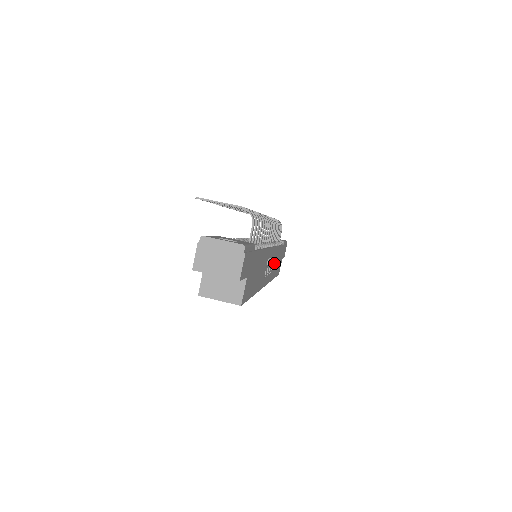
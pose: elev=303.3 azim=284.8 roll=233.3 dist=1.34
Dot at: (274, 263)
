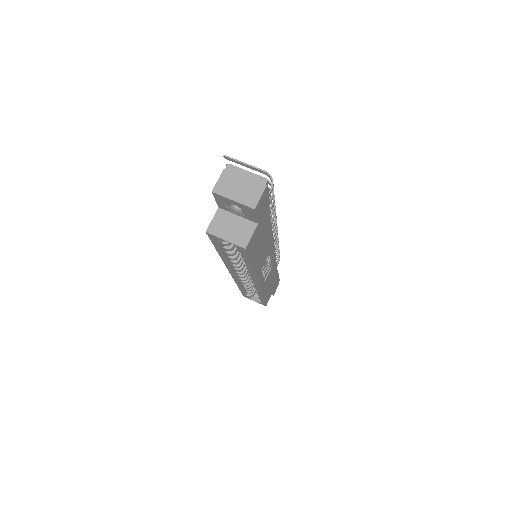
Dot at: (269, 277)
